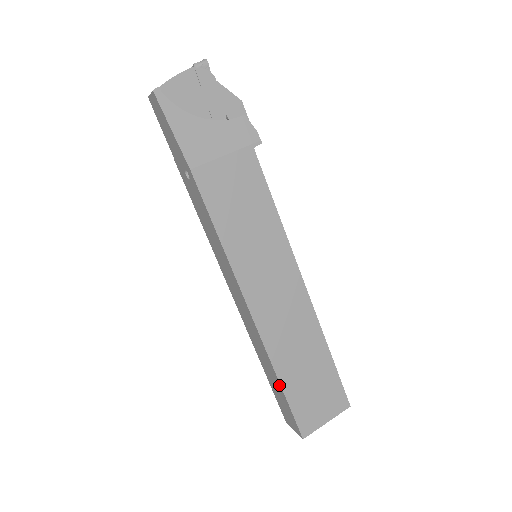
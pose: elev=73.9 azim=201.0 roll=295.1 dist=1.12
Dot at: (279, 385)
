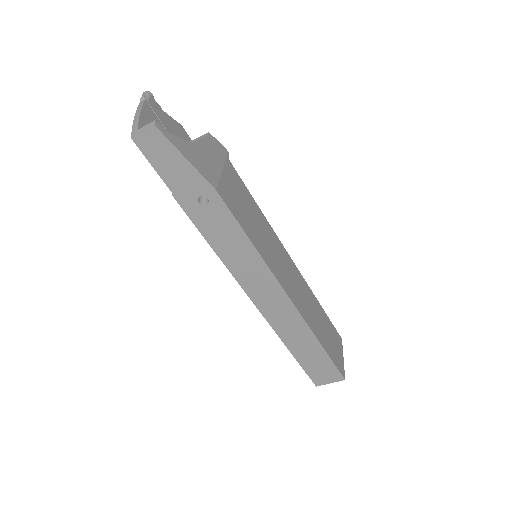
Dot at: (320, 348)
